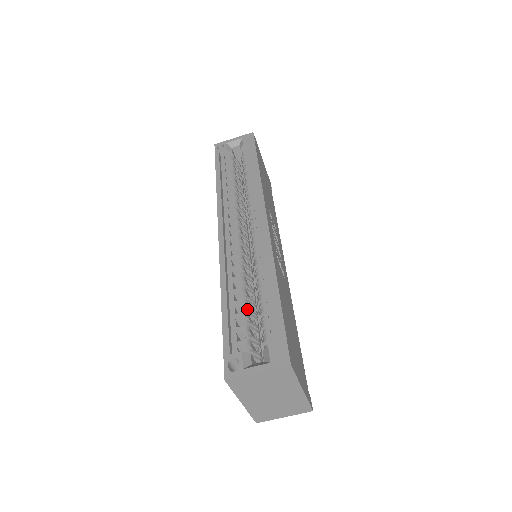
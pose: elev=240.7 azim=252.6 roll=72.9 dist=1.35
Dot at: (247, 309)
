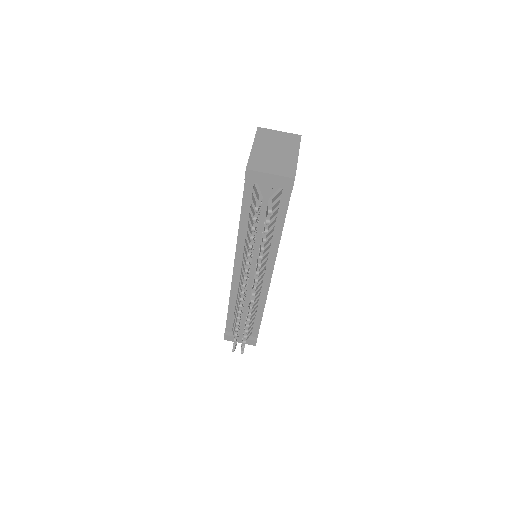
Dot at: occluded
